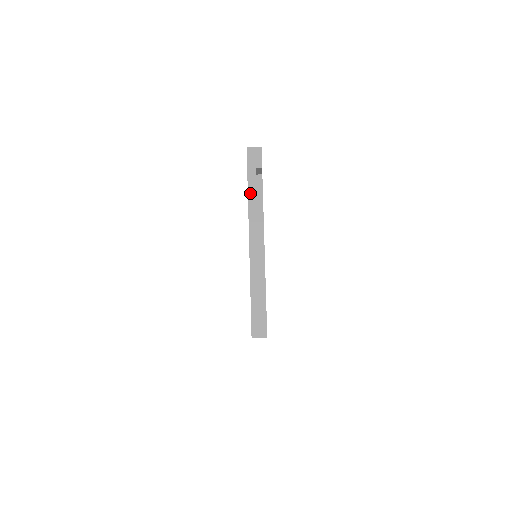
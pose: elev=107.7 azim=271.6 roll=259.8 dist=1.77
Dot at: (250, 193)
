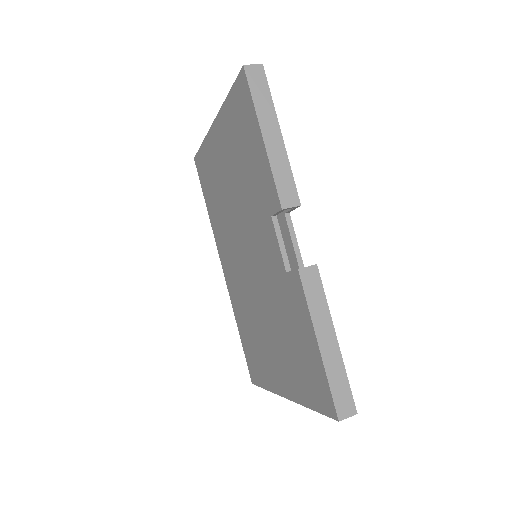
Dot at: occluded
